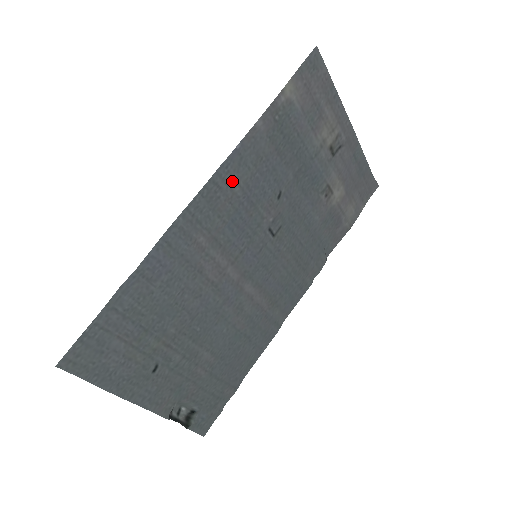
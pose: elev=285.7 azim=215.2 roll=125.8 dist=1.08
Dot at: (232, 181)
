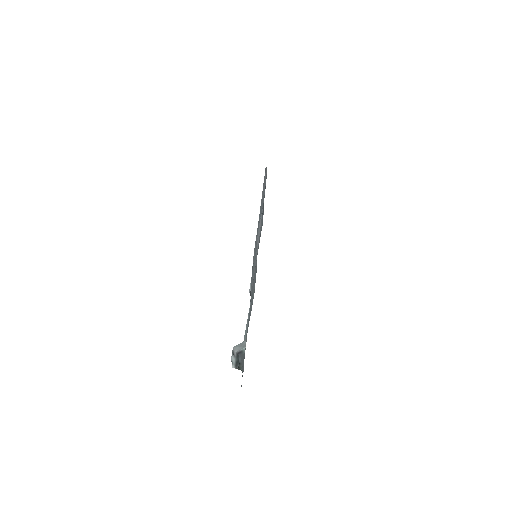
Dot at: occluded
